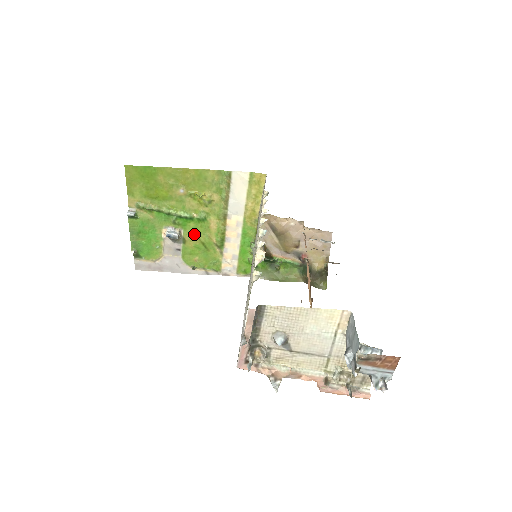
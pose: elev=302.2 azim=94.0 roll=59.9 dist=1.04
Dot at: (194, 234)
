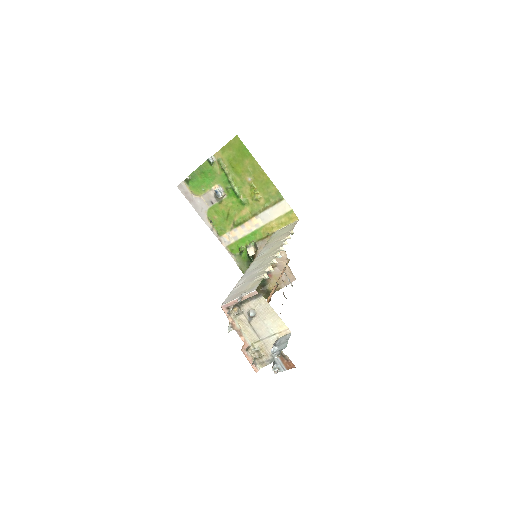
Dot at: (230, 205)
